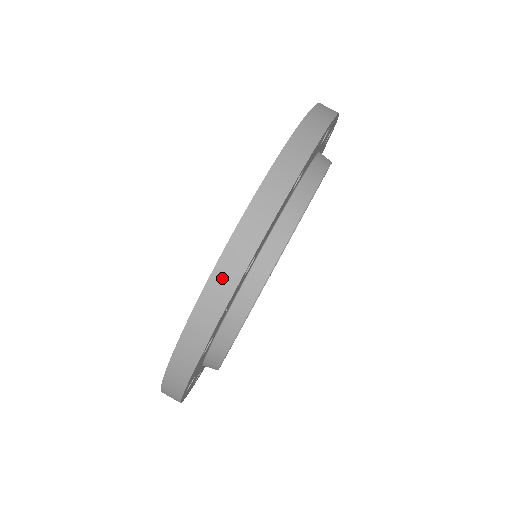
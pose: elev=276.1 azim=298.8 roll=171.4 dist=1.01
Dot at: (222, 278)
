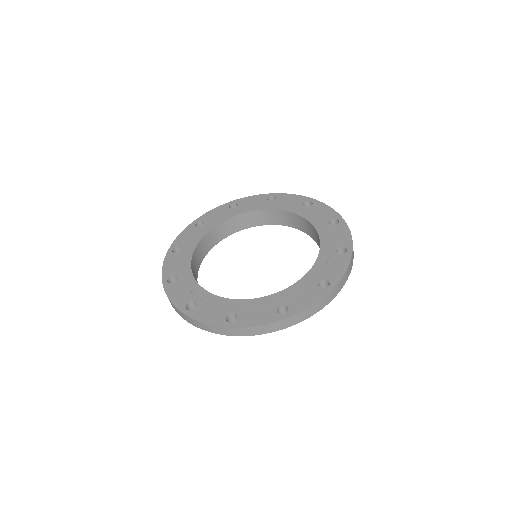
Dot at: (178, 312)
